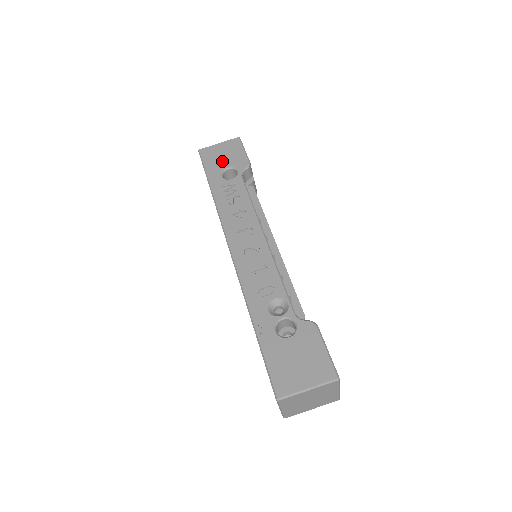
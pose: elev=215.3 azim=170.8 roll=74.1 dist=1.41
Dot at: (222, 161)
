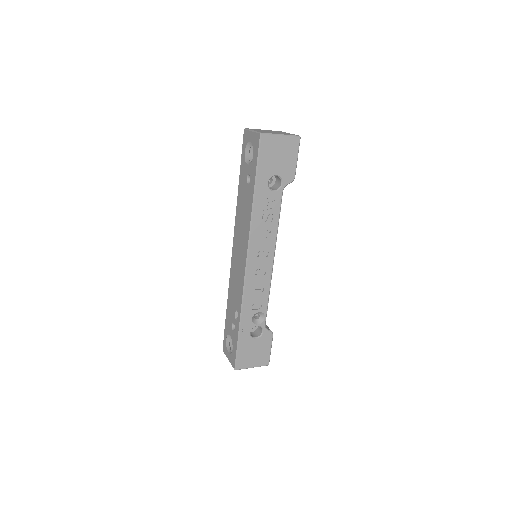
Dot at: (275, 164)
